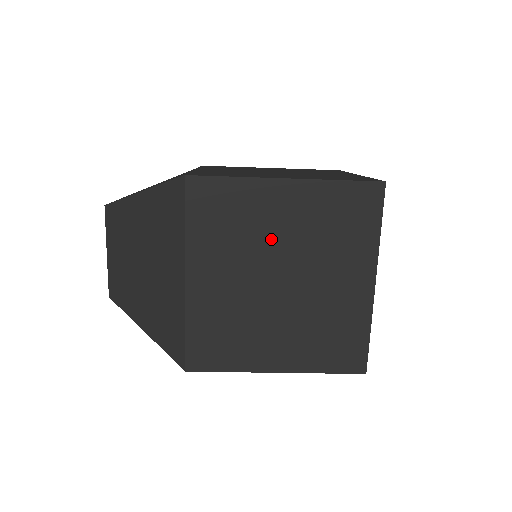
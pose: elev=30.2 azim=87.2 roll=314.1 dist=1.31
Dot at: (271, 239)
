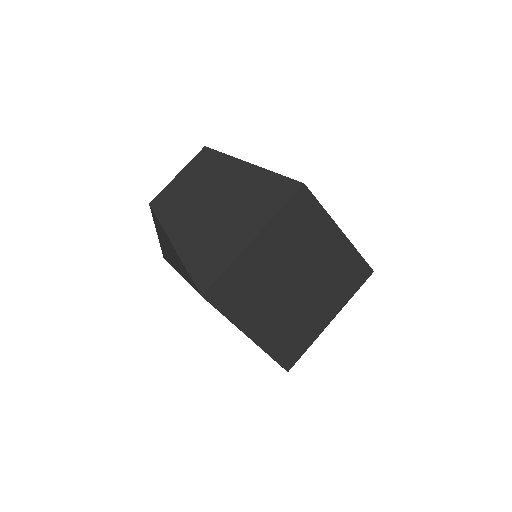
Dot at: (310, 255)
